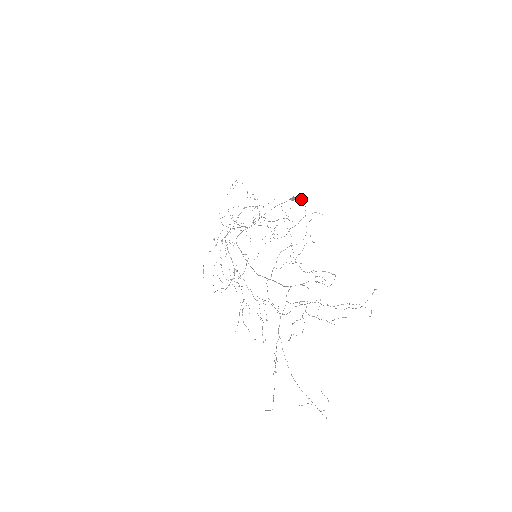
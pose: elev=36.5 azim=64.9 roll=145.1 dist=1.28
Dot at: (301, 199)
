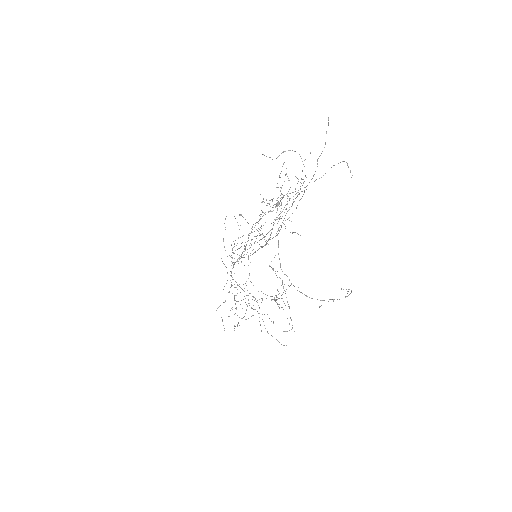
Dot at: occluded
